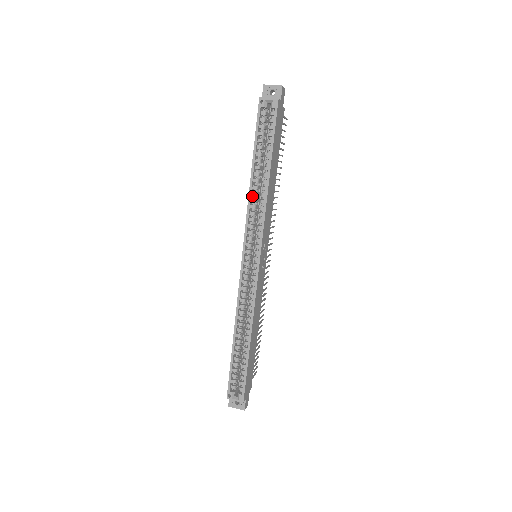
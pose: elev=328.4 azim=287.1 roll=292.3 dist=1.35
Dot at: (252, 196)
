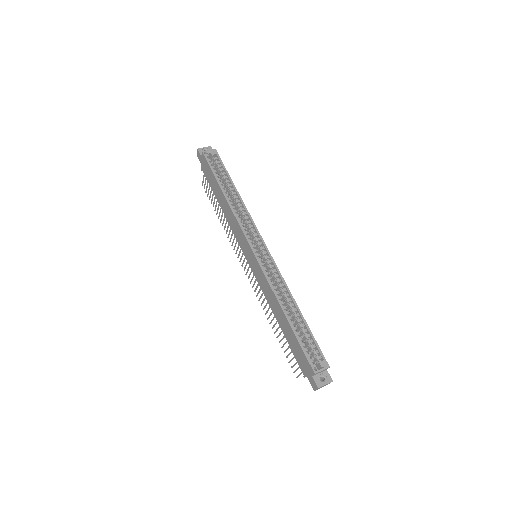
Dot at: occluded
